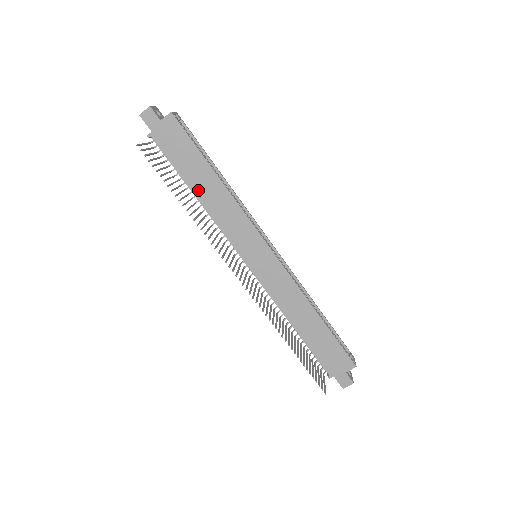
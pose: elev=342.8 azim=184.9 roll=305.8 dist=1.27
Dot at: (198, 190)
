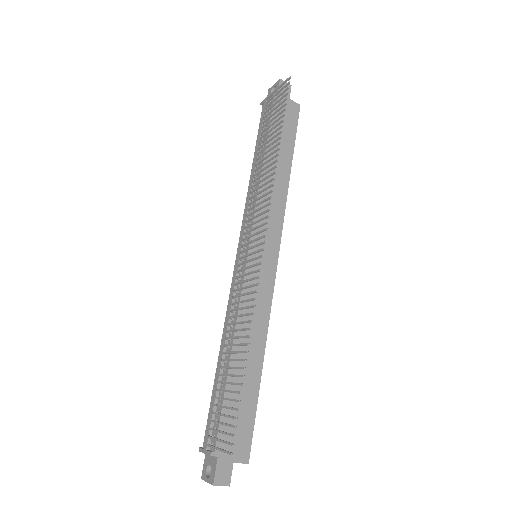
Dot at: occluded
